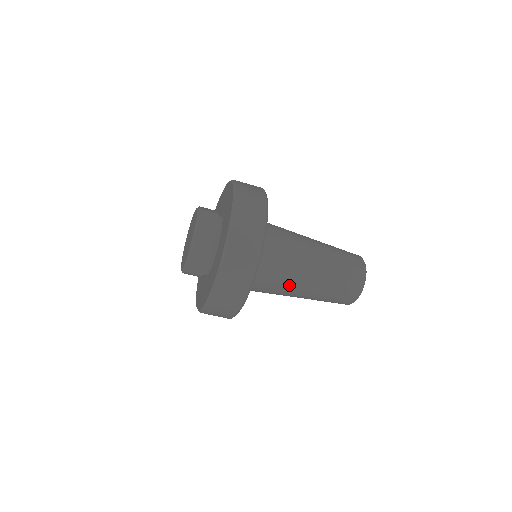
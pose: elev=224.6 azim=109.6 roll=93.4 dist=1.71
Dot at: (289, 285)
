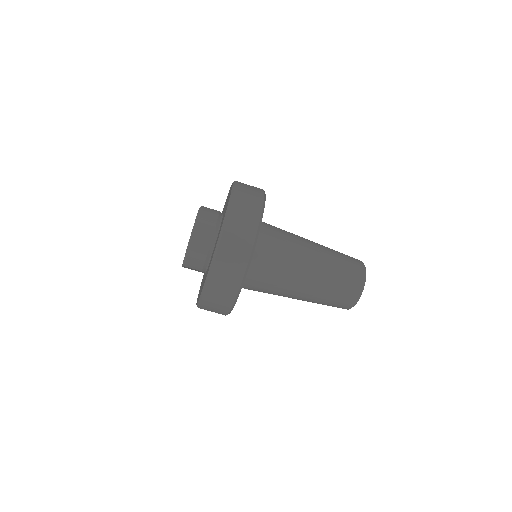
Dot at: (279, 295)
